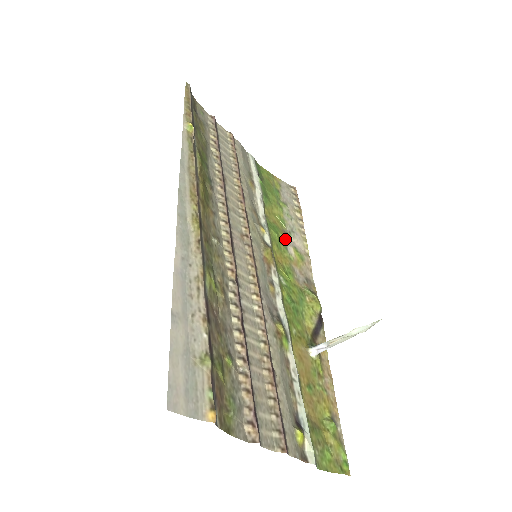
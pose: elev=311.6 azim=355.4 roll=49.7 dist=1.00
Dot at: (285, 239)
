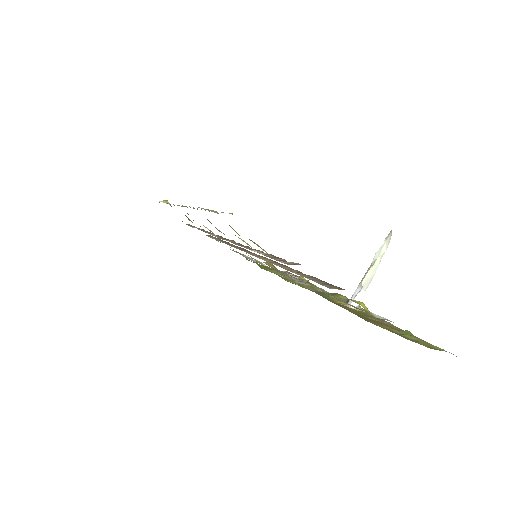
Dot at: (288, 279)
